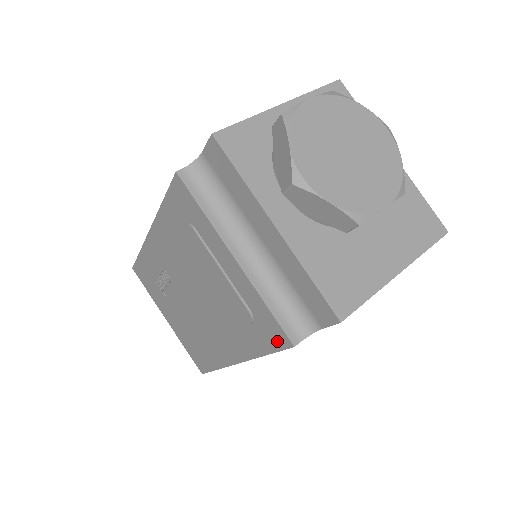
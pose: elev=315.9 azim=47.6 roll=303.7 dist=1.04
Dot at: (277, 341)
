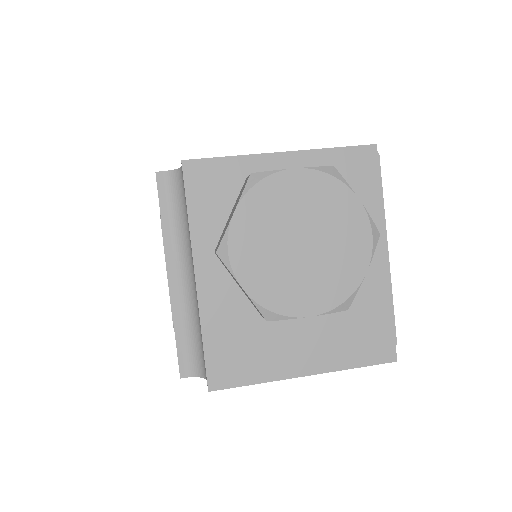
Dot at: occluded
